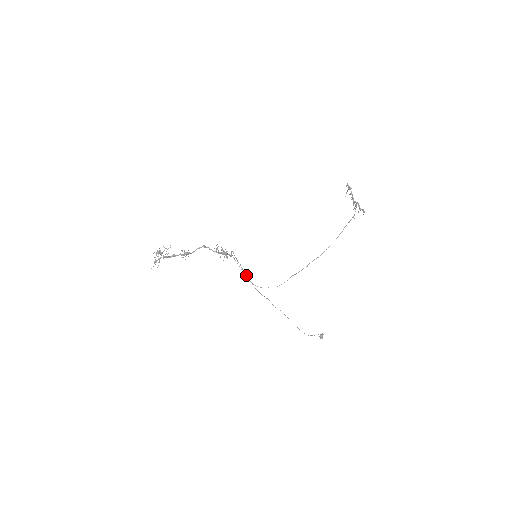
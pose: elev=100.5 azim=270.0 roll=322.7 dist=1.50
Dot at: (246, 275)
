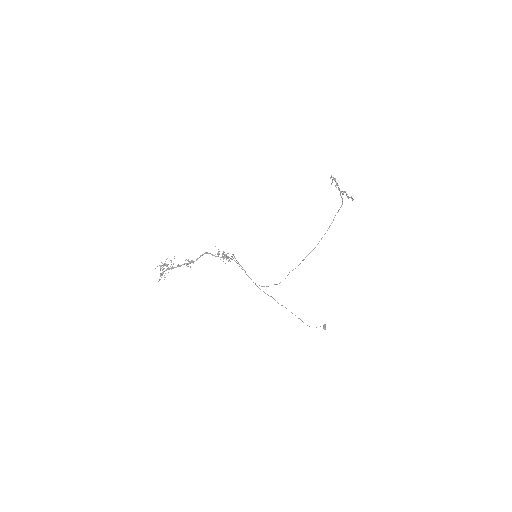
Dot at: (248, 276)
